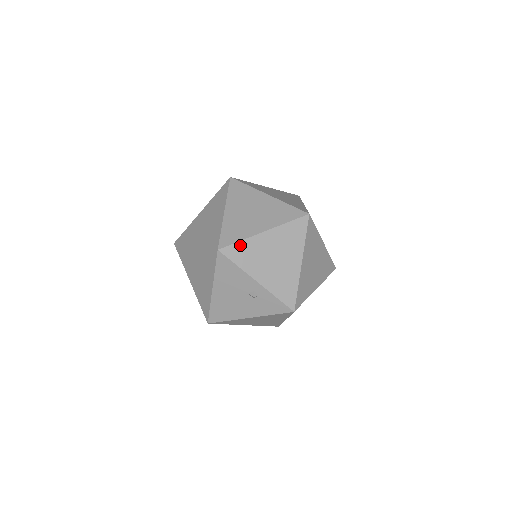
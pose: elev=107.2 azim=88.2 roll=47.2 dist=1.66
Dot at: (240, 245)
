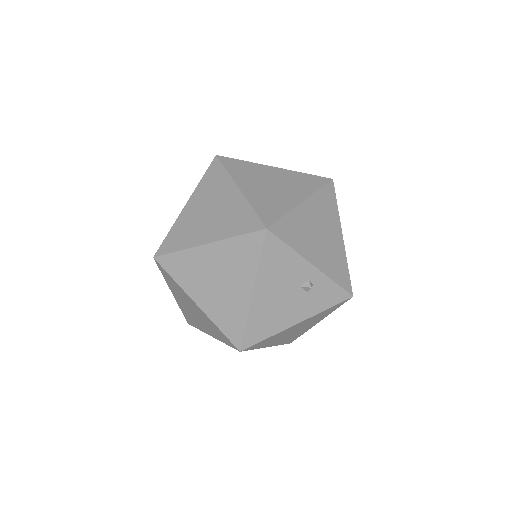
Dot at: (286, 220)
